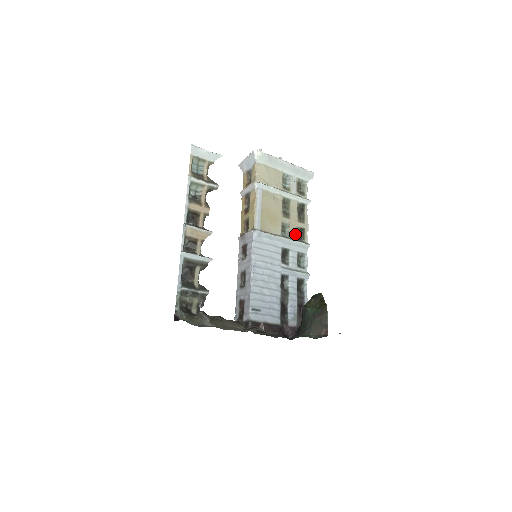
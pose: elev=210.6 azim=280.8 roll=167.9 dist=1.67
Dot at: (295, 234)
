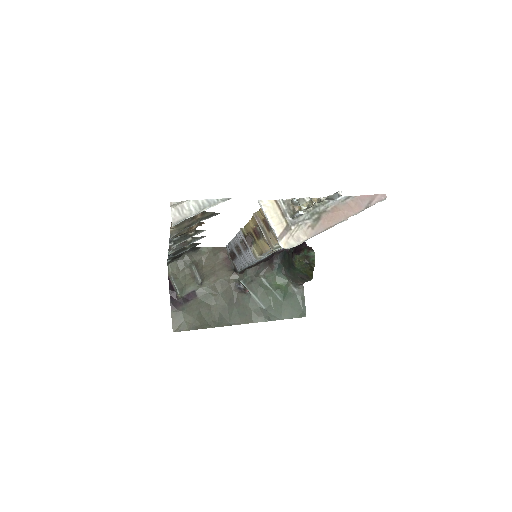
Dot at: occluded
